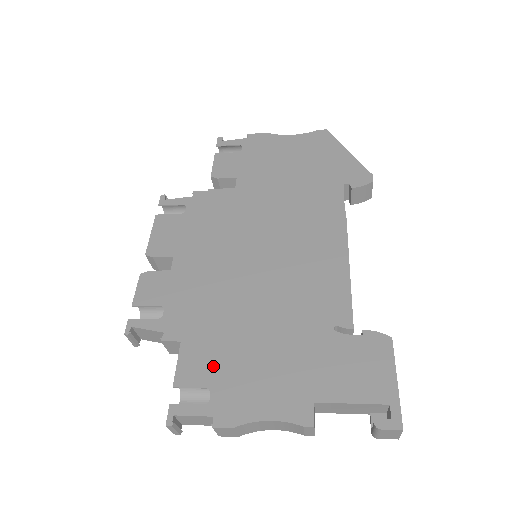
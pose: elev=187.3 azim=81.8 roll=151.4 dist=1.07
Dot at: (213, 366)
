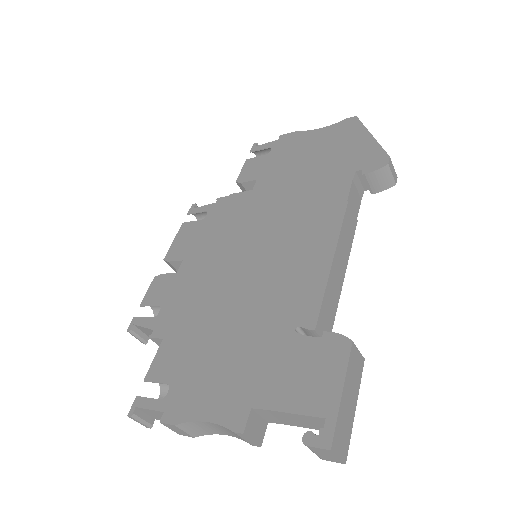
Dot at: (179, 363)
